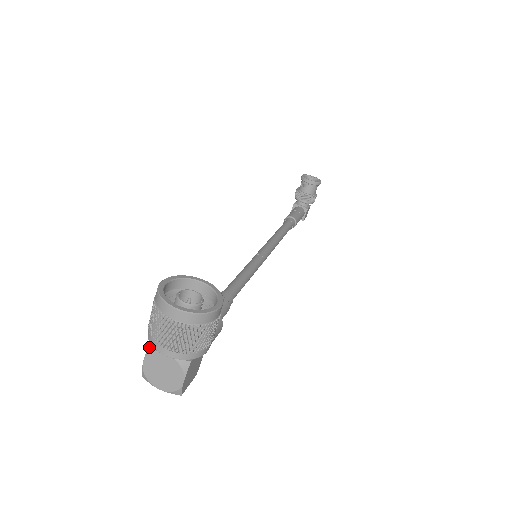
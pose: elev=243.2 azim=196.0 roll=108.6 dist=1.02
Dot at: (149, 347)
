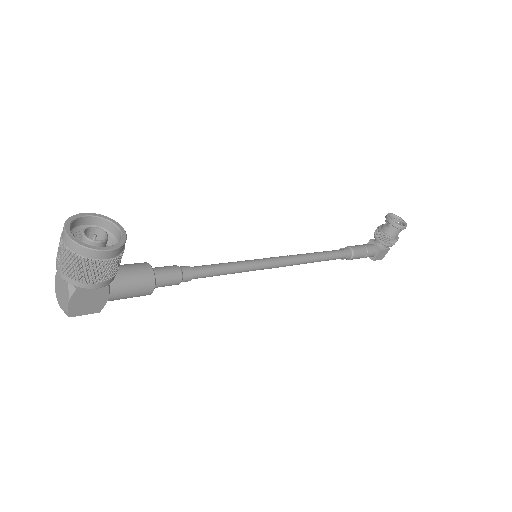
Dot at: occluded
